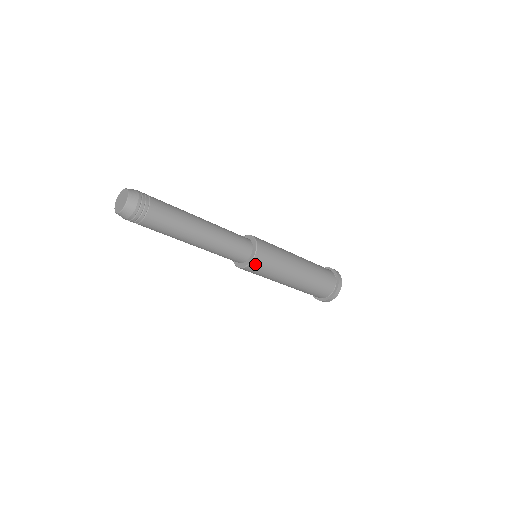
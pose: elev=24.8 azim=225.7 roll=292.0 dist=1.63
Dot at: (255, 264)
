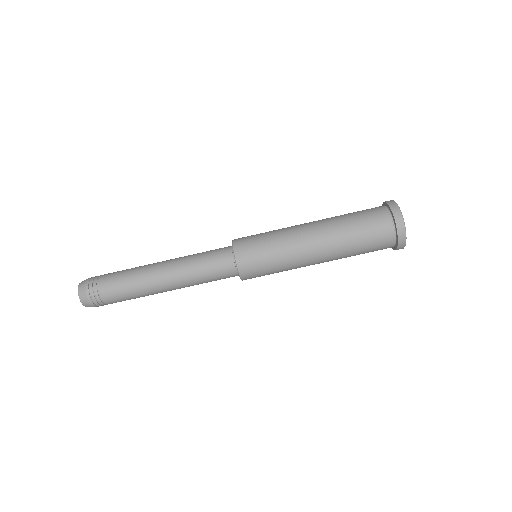
Dot at: (245, 269)
